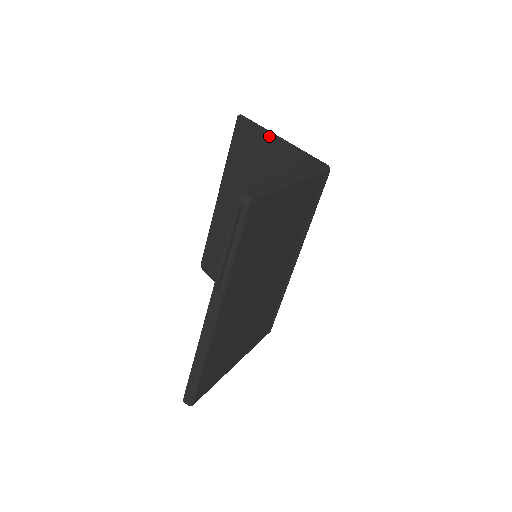
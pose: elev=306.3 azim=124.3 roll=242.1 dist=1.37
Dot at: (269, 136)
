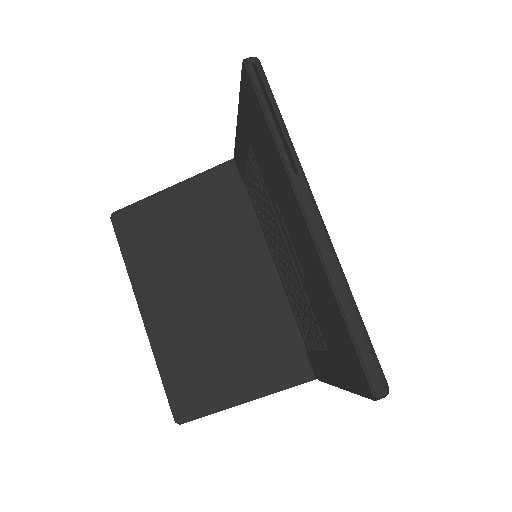
Dot at: (162, 195)
